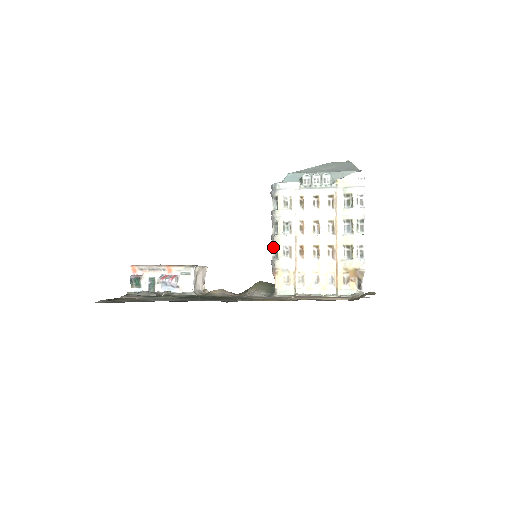
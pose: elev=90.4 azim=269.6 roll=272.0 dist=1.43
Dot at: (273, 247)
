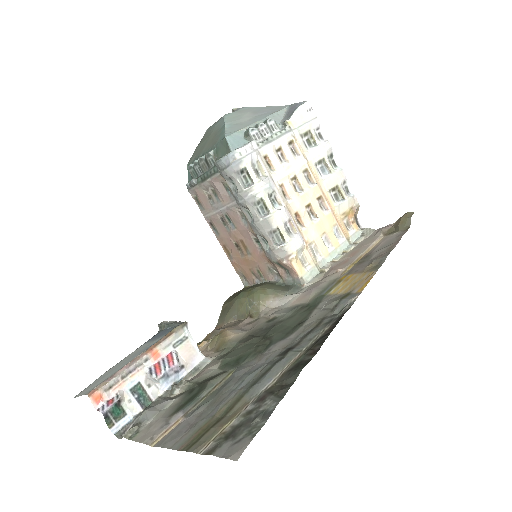
Dot at: (269, 233)
